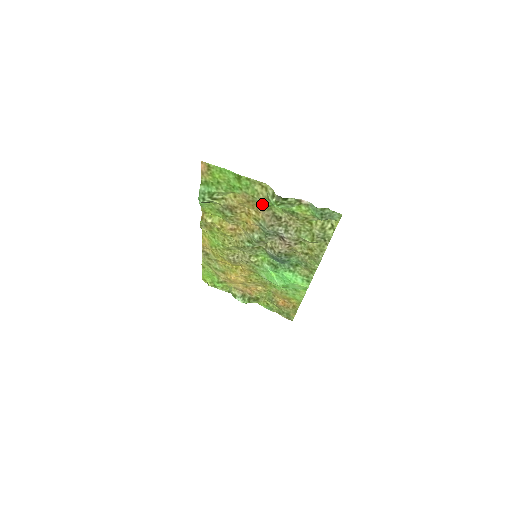
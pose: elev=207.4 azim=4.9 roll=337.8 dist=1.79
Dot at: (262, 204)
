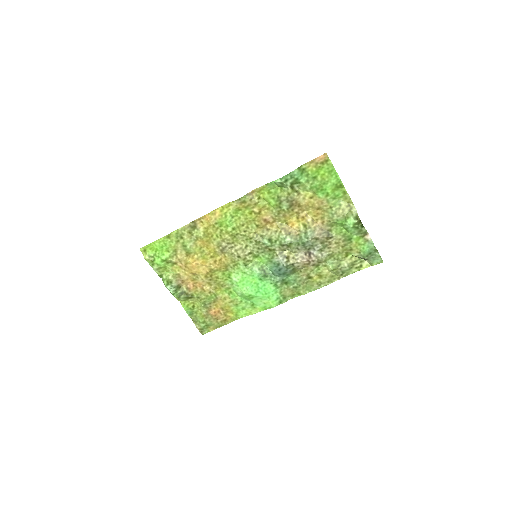
Dot at: (332, 218)
